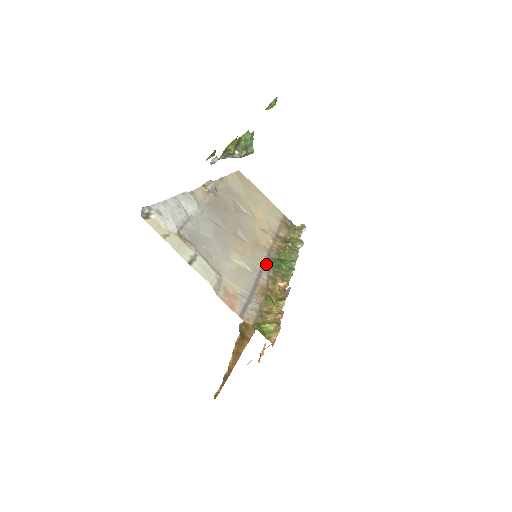
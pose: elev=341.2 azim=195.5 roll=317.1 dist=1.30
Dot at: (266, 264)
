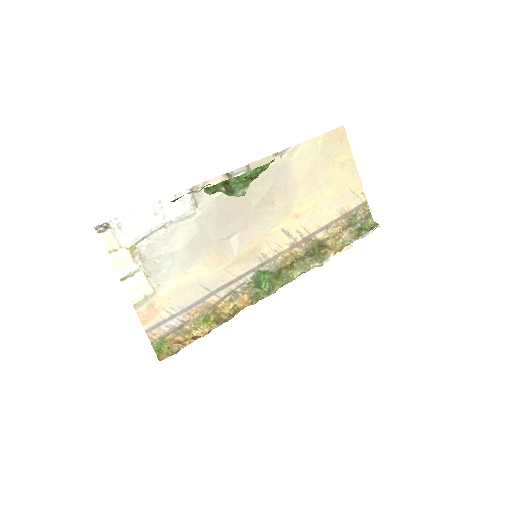
Dot at: (242, 278)
